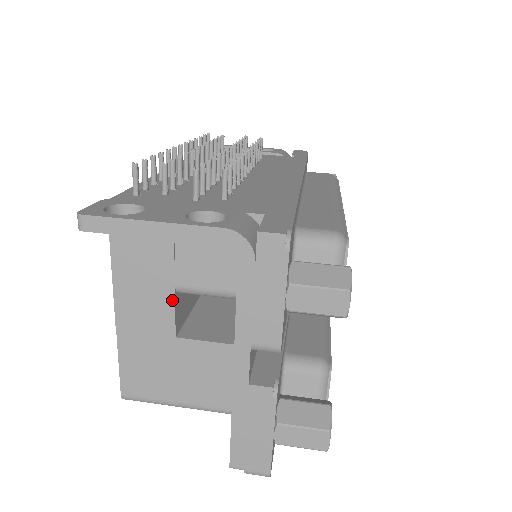
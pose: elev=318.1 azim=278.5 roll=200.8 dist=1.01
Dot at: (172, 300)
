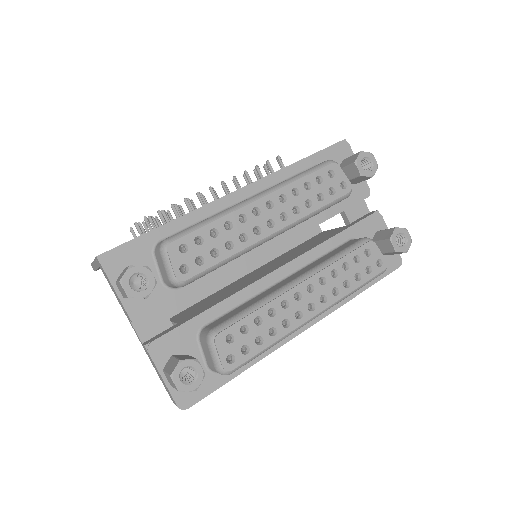
Dot at: occluded
